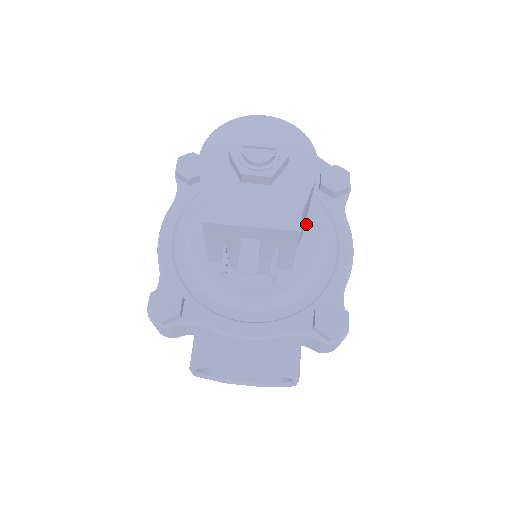
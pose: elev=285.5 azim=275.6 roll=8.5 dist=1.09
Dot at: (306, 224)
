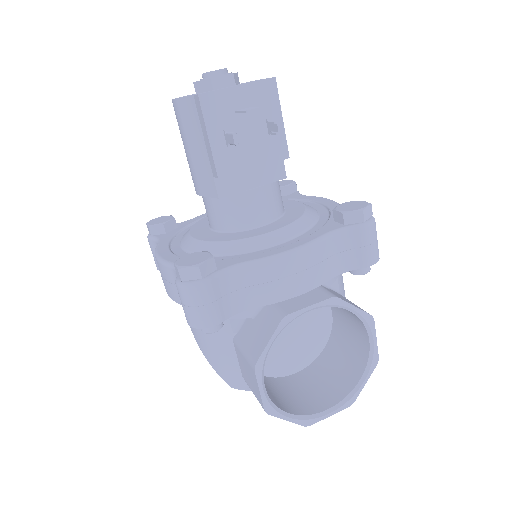
Dot at: occluded
